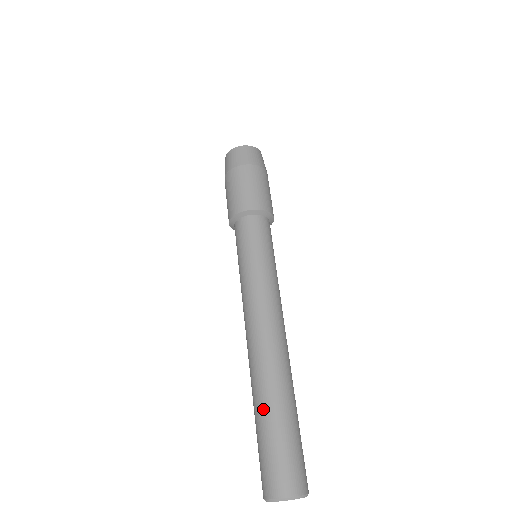
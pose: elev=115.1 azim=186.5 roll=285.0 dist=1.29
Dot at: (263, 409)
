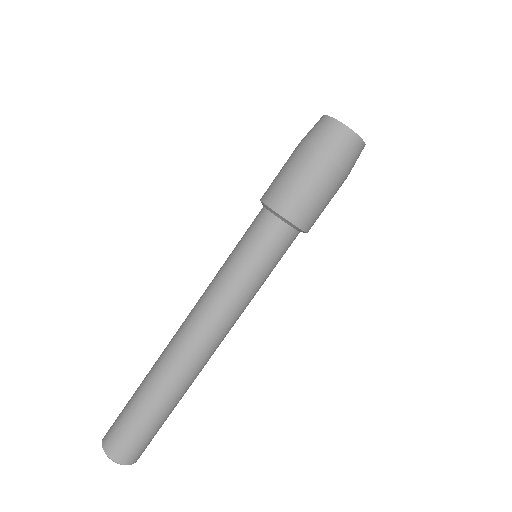
Dot at: (143, 388)
